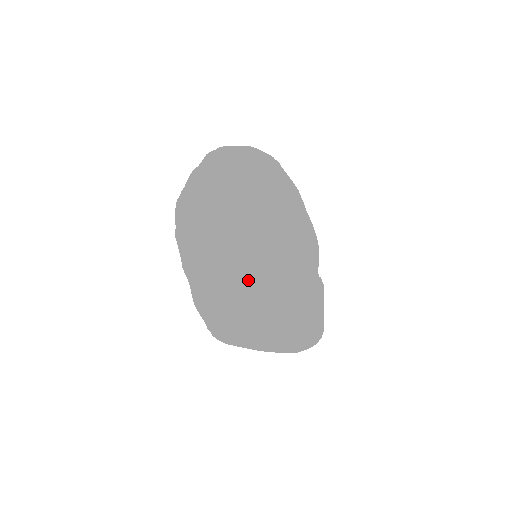
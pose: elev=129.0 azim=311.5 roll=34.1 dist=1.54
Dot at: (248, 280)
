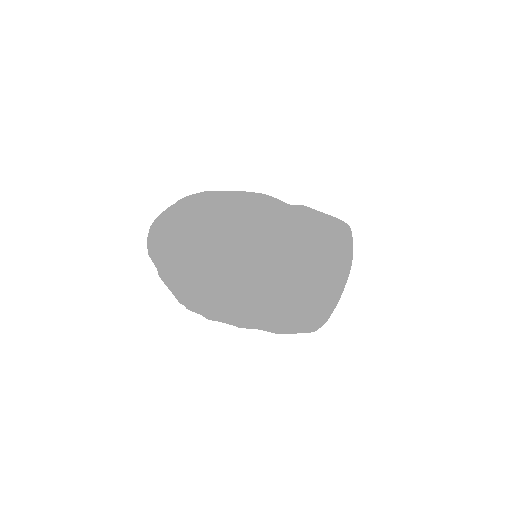
Dot at: (269, 270)
